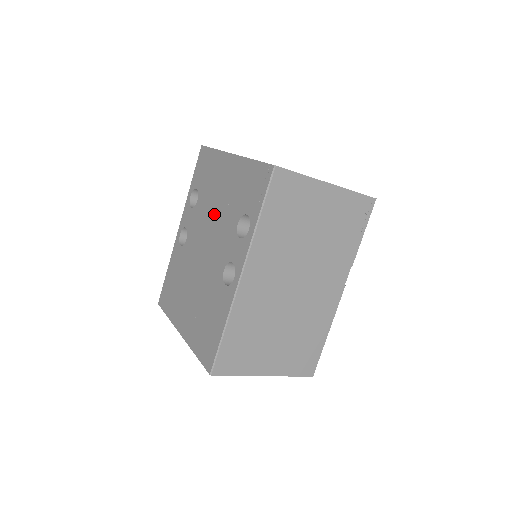
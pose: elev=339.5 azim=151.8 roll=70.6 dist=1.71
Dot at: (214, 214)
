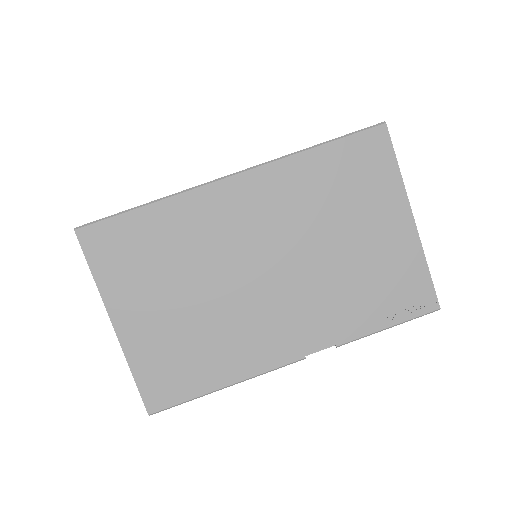
Dot at: occluded
